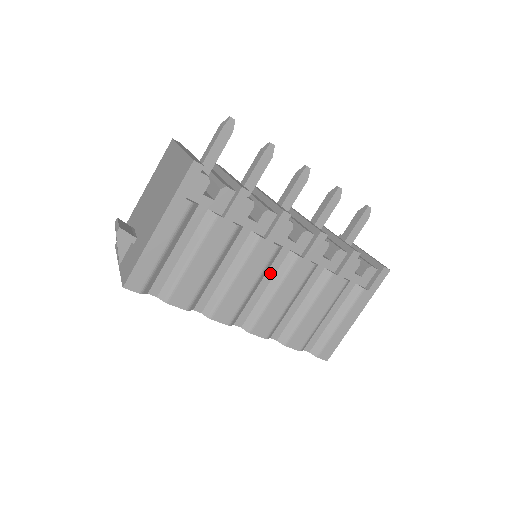
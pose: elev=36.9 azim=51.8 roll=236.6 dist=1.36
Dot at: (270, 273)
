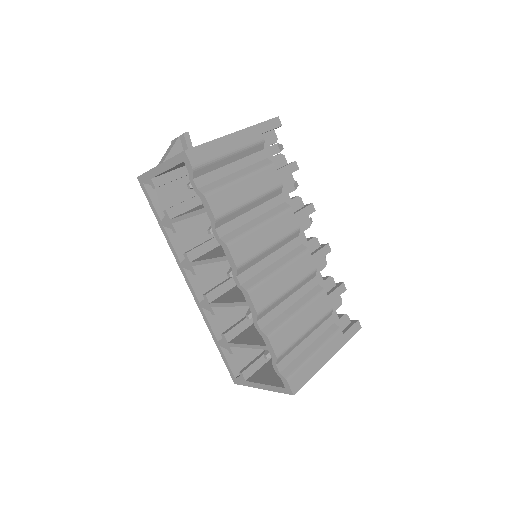
Dot at: (282, 251)
